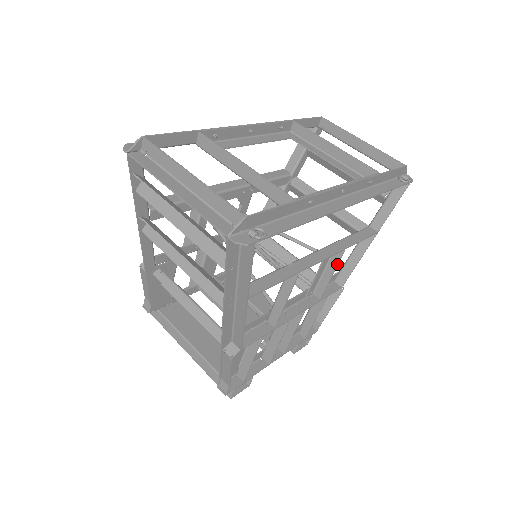
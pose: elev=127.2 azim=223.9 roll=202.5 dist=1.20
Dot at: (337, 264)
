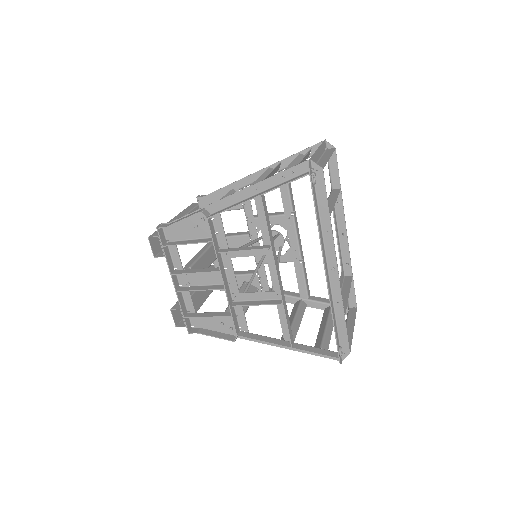
Dot at: (268, 304)
